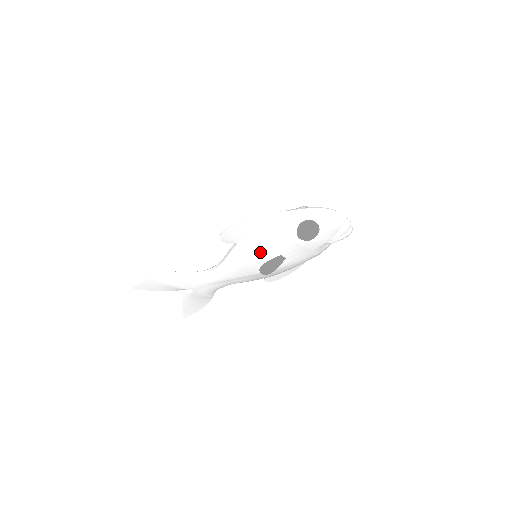
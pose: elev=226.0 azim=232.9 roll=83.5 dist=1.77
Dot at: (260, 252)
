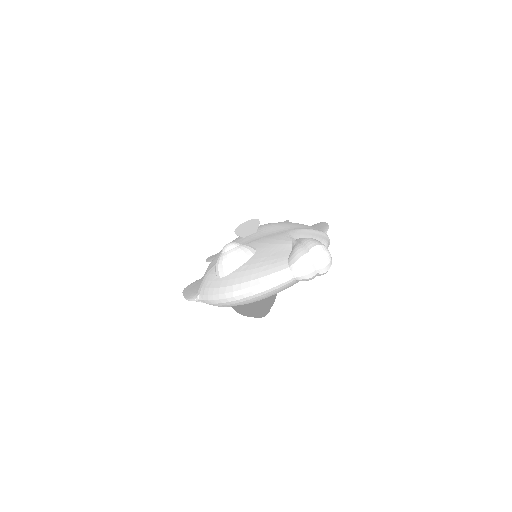
Dot at: occluded
